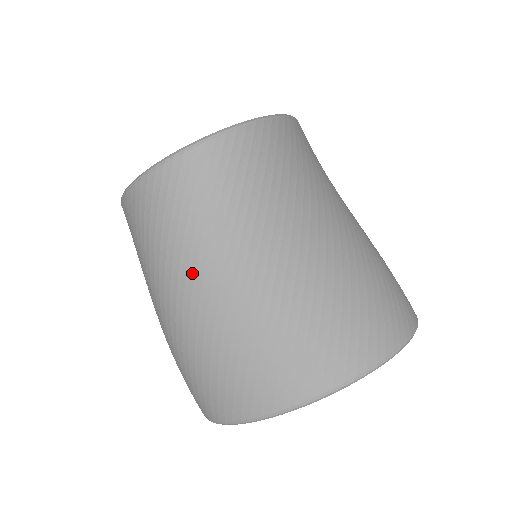
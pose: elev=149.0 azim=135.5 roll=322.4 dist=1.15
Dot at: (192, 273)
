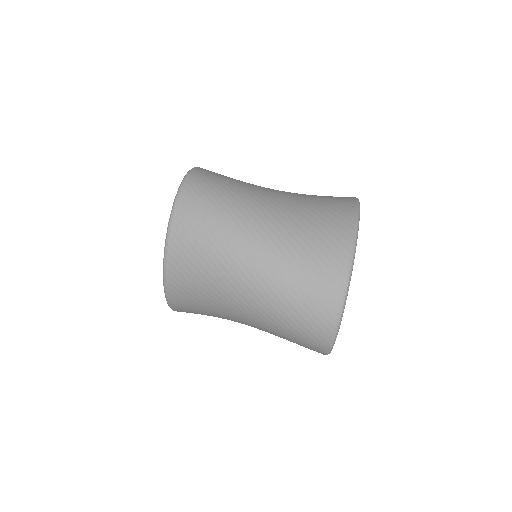
Dot at: (243, 218)
